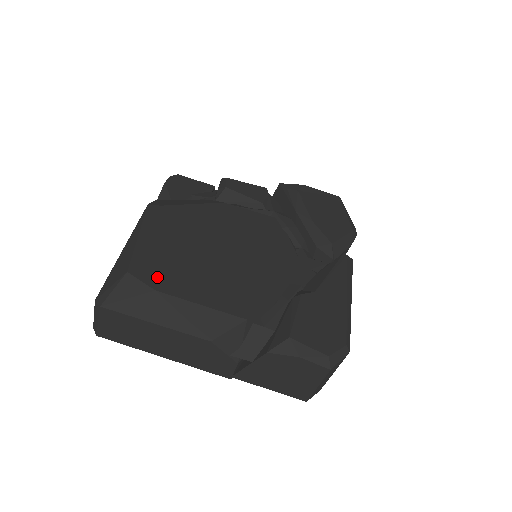
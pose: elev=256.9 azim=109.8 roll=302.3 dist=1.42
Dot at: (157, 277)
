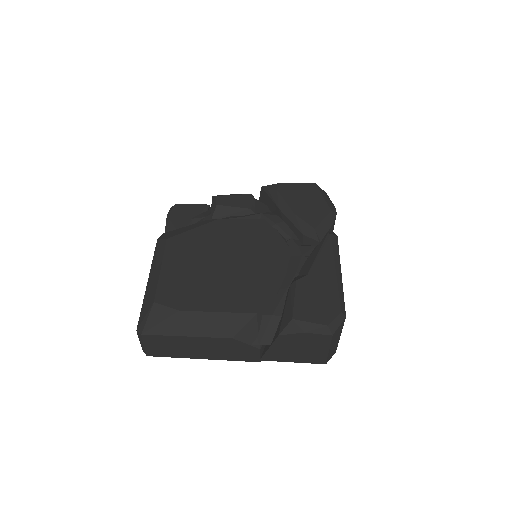
Dot at: (178, 299)
